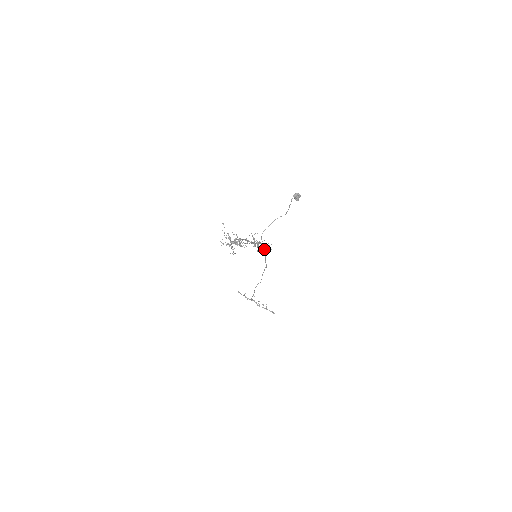
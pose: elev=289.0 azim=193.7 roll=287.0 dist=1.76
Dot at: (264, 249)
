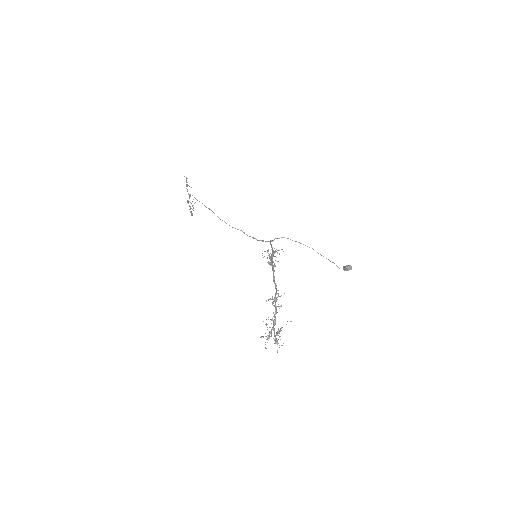
Dot at: (266, 241)
